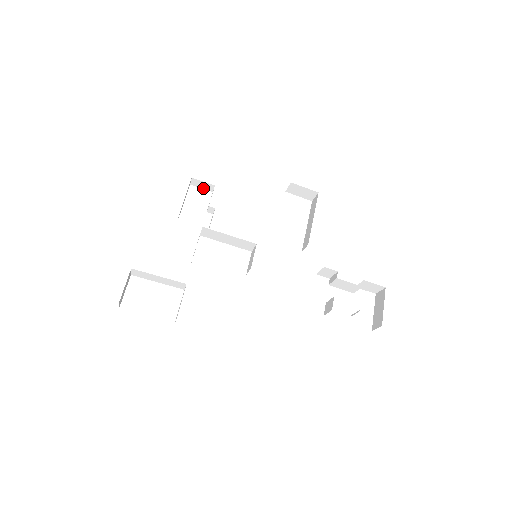
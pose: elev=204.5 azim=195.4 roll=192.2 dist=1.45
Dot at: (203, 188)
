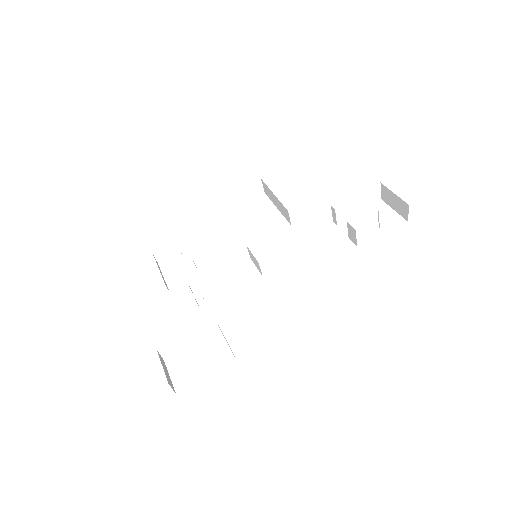
Dot at: occluded
